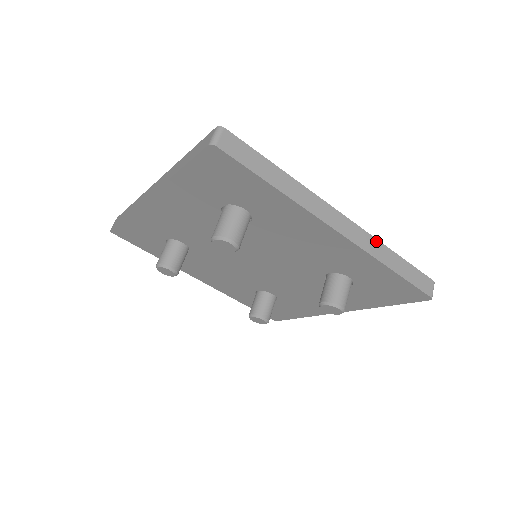
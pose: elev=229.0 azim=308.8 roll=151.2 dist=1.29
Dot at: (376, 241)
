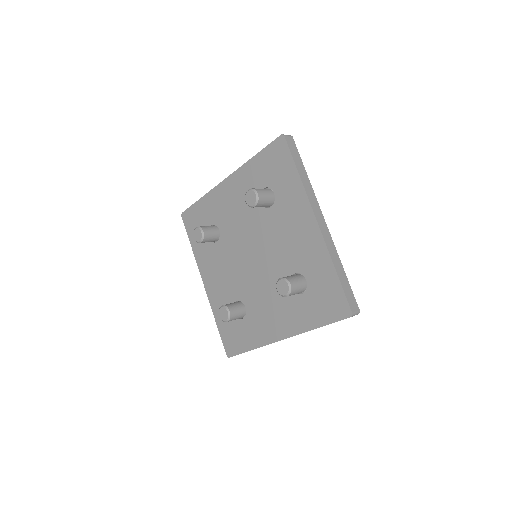
Dot at: (335, 250)
